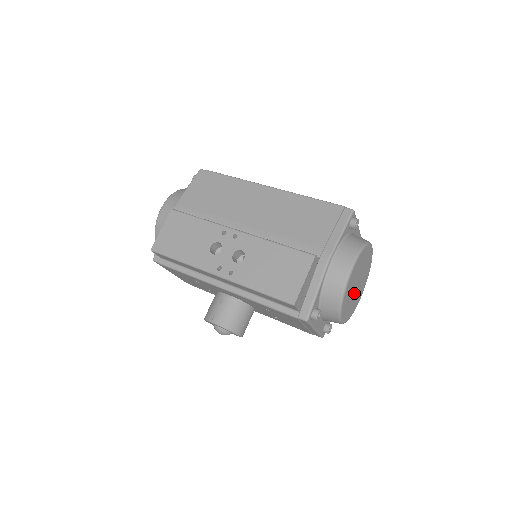
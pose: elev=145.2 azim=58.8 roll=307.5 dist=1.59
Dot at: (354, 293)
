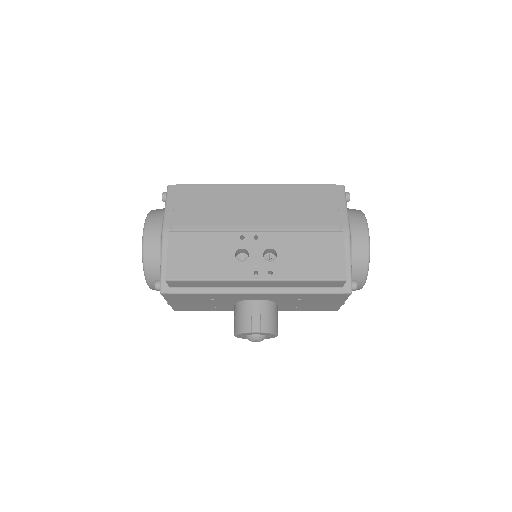
Dot at: occluded
